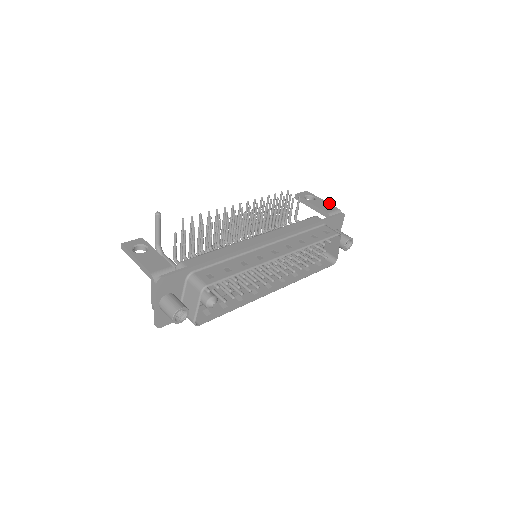
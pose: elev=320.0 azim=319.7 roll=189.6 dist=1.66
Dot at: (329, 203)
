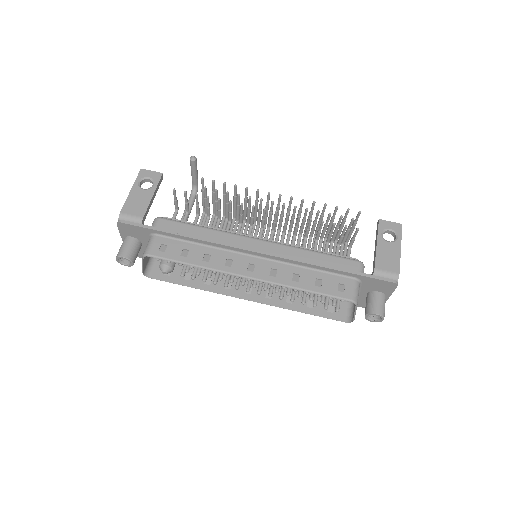
Dot at: occluded
